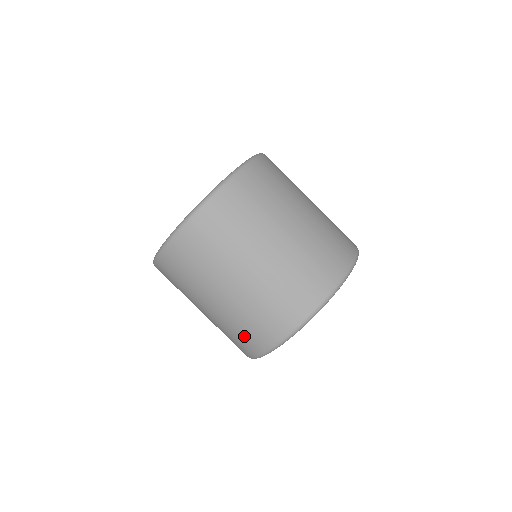
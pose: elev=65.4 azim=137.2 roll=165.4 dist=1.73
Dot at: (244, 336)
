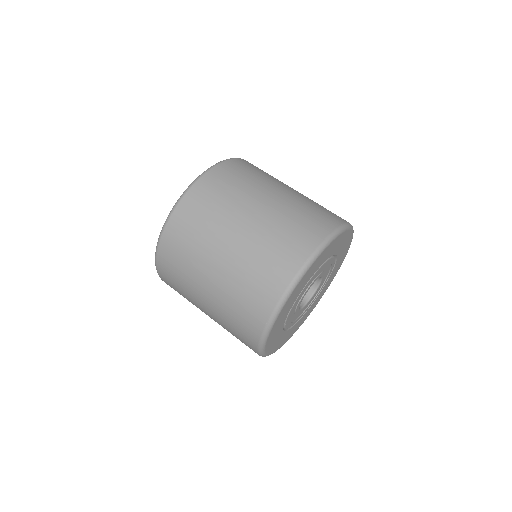
Dot at: (262, 277)
